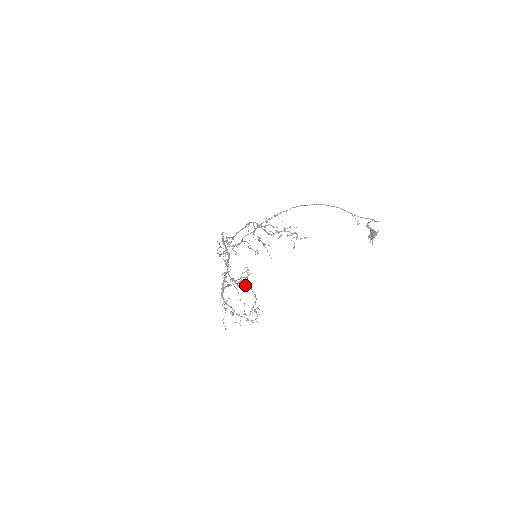
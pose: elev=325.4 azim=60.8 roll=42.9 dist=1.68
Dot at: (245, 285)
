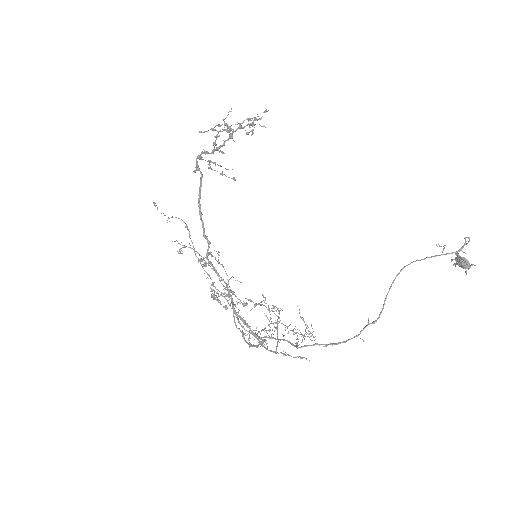
Dot at: (277, 329)
